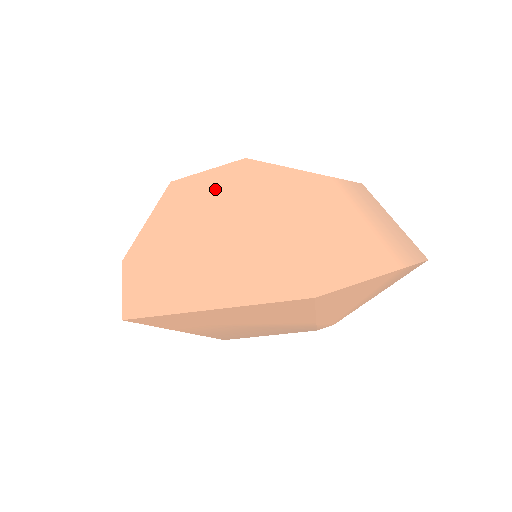
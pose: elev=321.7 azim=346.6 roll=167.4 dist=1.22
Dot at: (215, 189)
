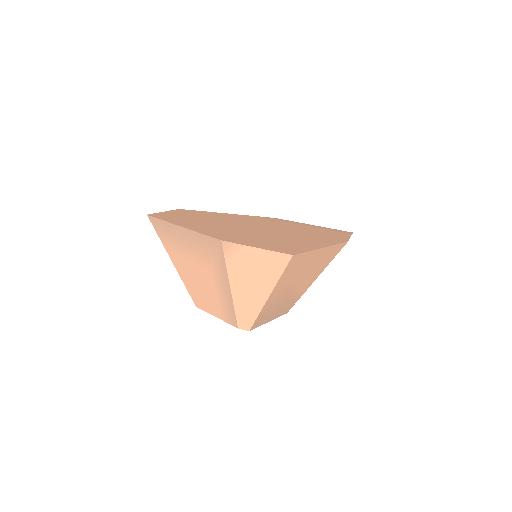
Dot at: (197, 218)
